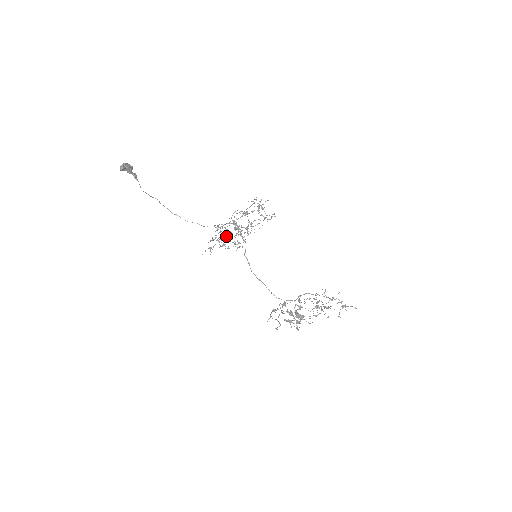
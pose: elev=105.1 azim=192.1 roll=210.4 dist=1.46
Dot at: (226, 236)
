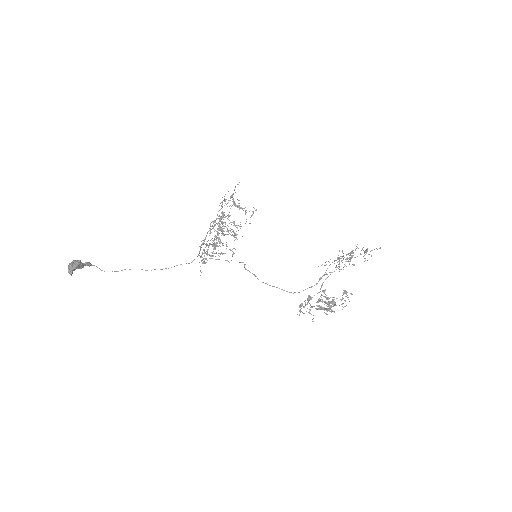
Dot at: (213, 240)
